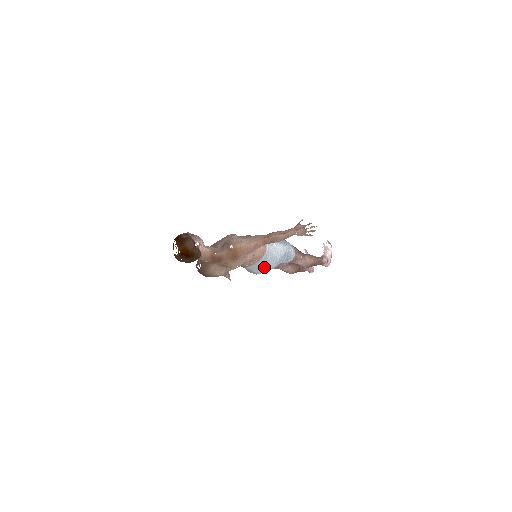
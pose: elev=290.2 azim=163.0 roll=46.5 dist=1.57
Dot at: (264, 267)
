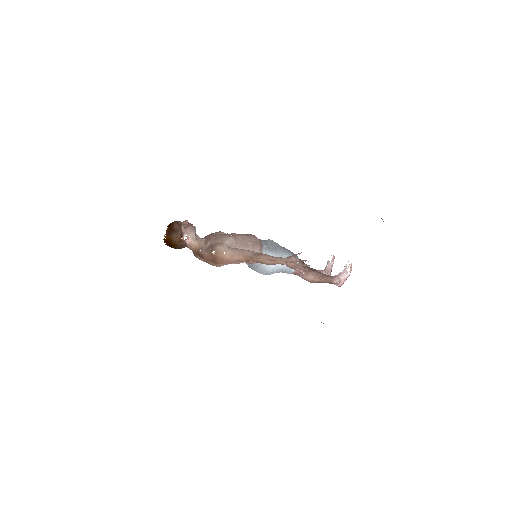
Dot at: (256, 270)
